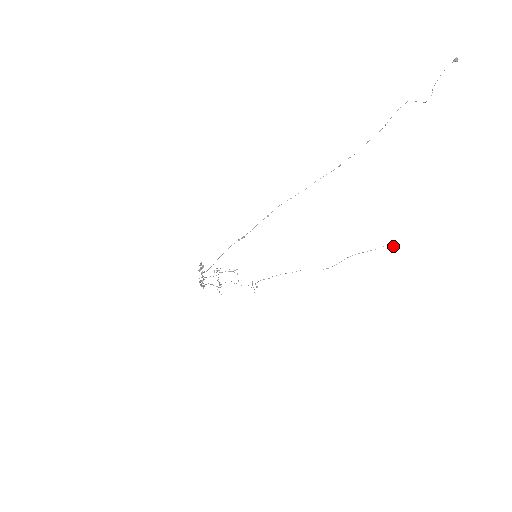
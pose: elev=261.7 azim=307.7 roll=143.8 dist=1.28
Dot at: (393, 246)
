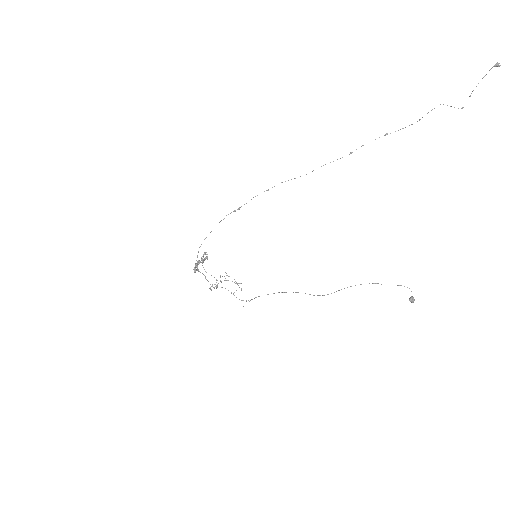
Dot at: occluded
